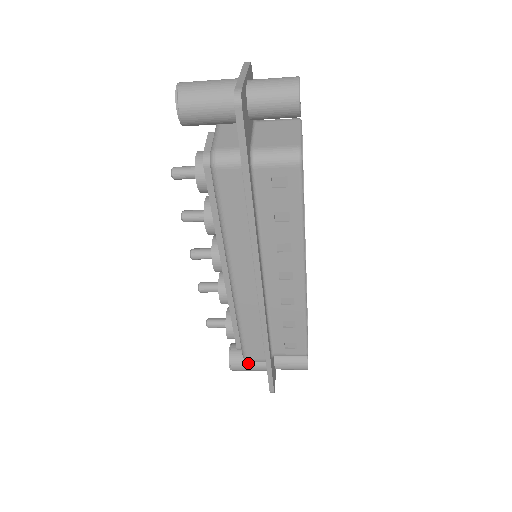
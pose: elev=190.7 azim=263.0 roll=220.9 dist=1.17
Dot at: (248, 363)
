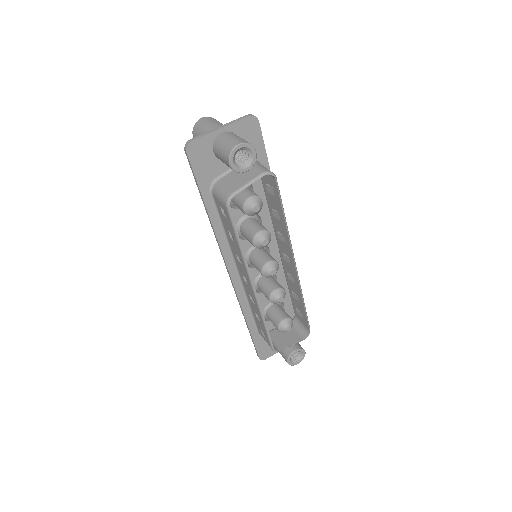
Dot at: occluded
